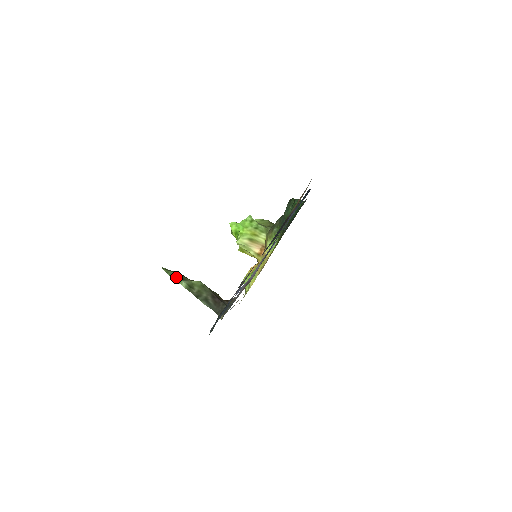
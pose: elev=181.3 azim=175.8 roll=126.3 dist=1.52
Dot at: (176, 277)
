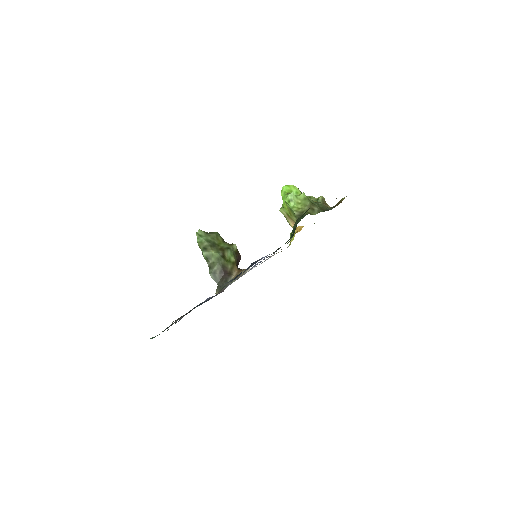
Dot at: (201, 246)
